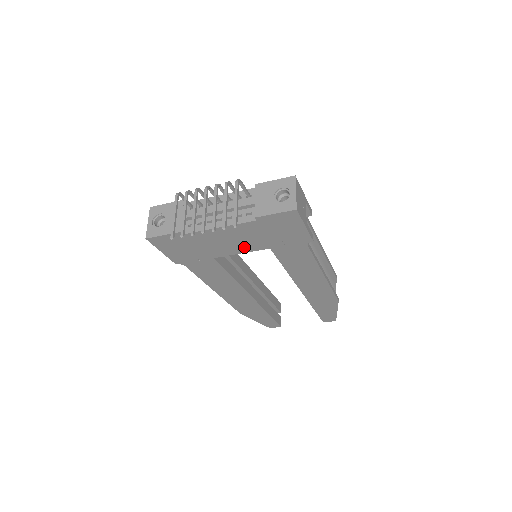
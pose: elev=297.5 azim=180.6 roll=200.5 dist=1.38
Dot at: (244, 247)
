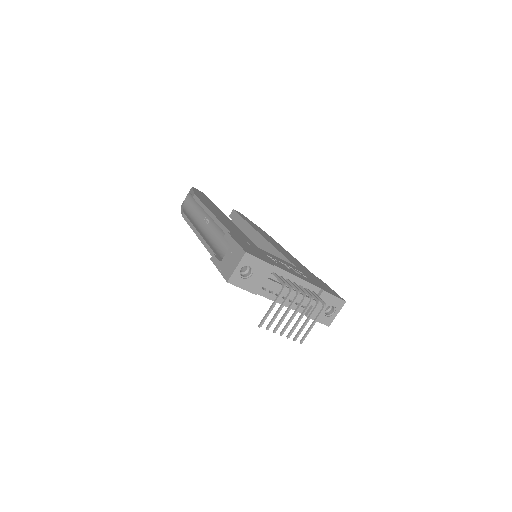
Dot at: occluded
